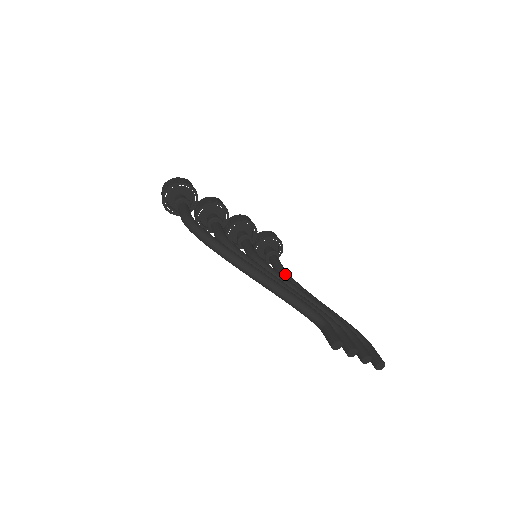
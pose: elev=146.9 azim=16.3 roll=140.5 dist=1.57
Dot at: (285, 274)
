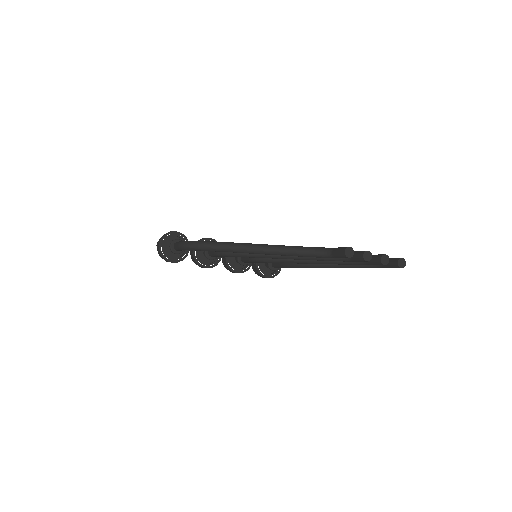
Dot at: occluded
